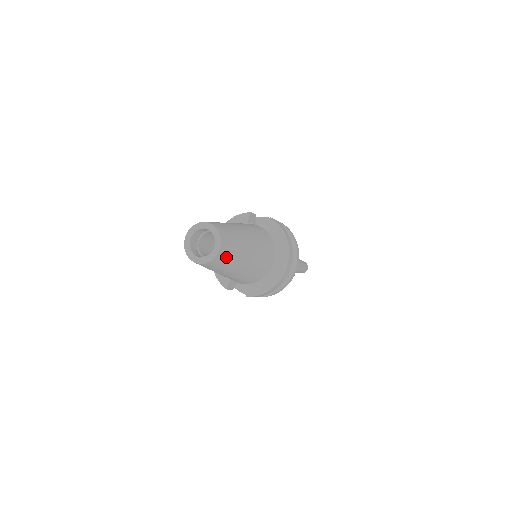
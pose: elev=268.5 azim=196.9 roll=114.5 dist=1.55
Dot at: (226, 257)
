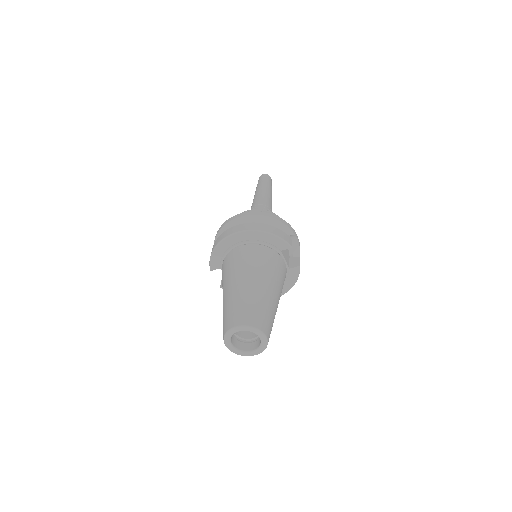
Dot at: occluded
